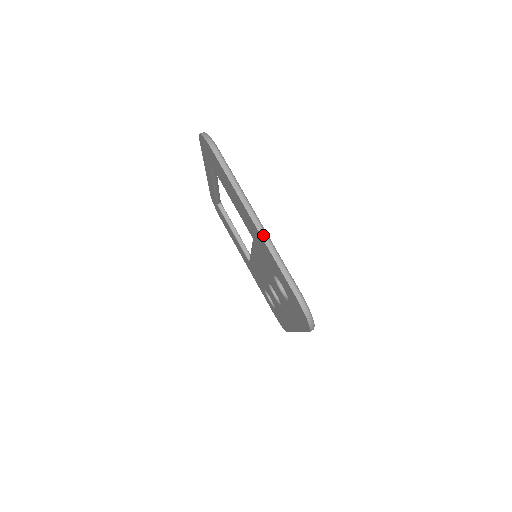
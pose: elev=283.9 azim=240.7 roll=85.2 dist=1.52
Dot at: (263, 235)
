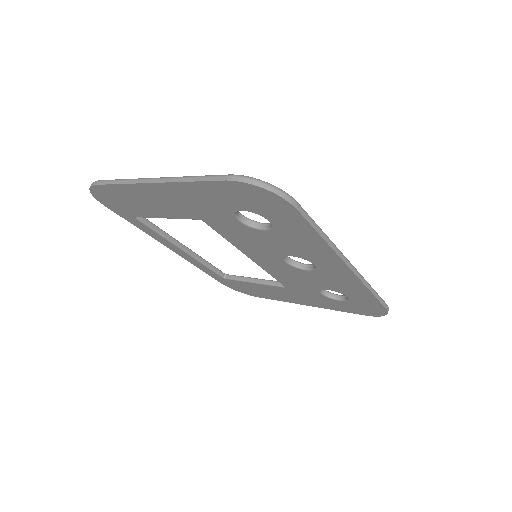
Dot at: (165, 180)
